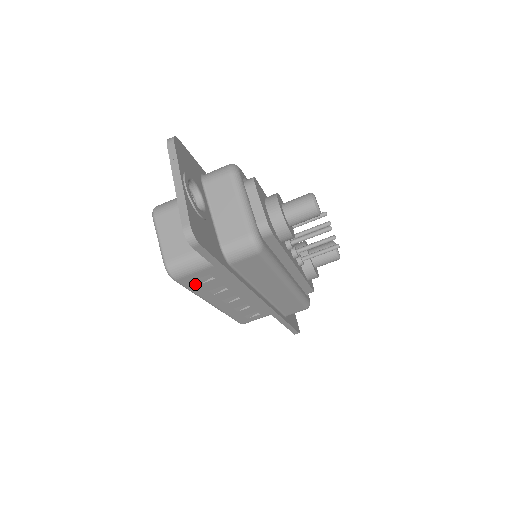
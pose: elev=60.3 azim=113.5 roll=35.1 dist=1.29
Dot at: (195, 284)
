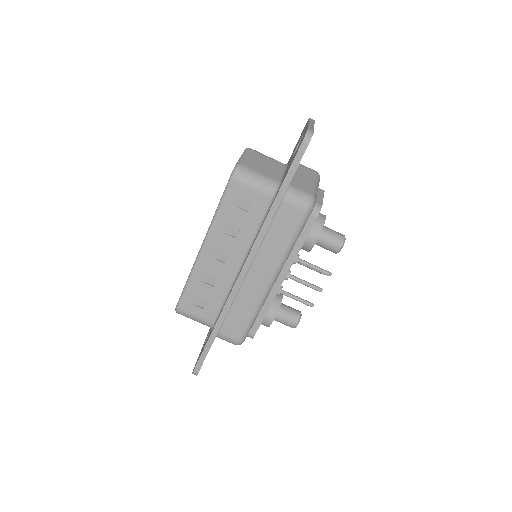
Dot at: (232, 201)
